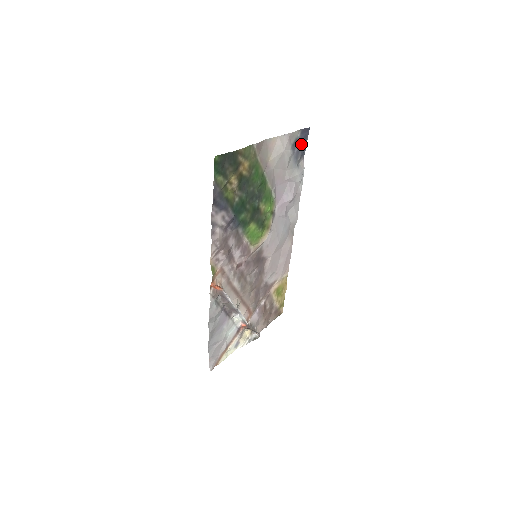
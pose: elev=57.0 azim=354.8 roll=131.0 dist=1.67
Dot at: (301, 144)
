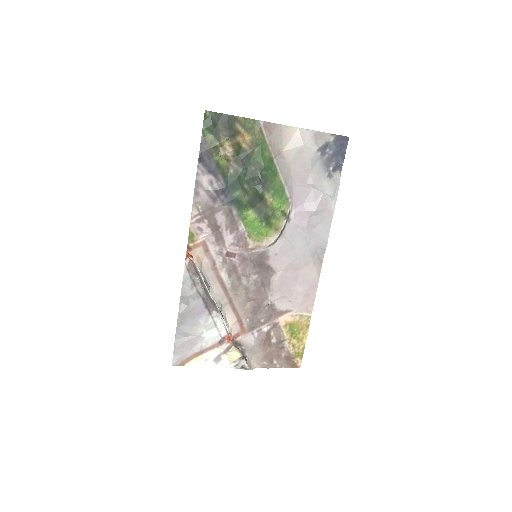
Dot at: (335, 152)
